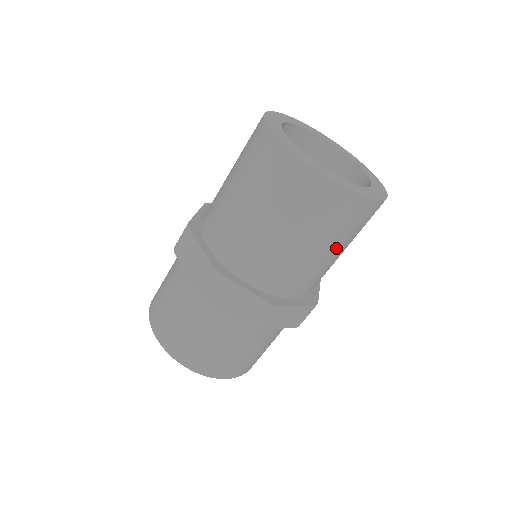
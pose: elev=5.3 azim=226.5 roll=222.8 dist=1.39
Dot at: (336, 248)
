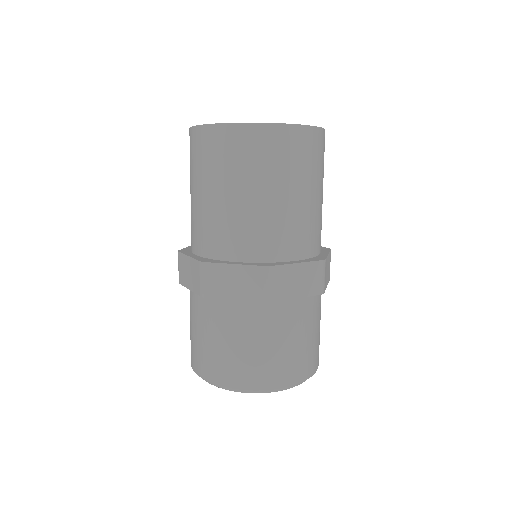
Dot at: (243, 188)
